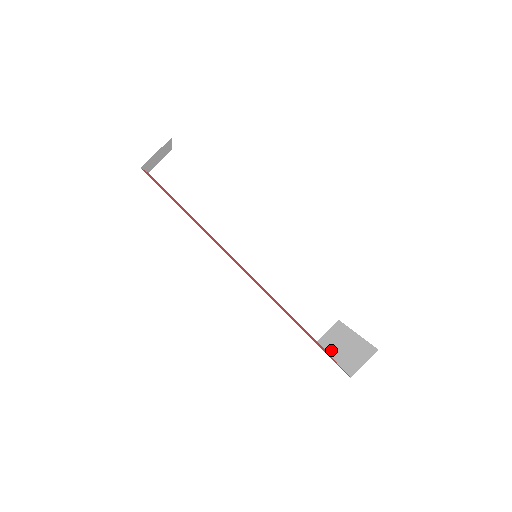
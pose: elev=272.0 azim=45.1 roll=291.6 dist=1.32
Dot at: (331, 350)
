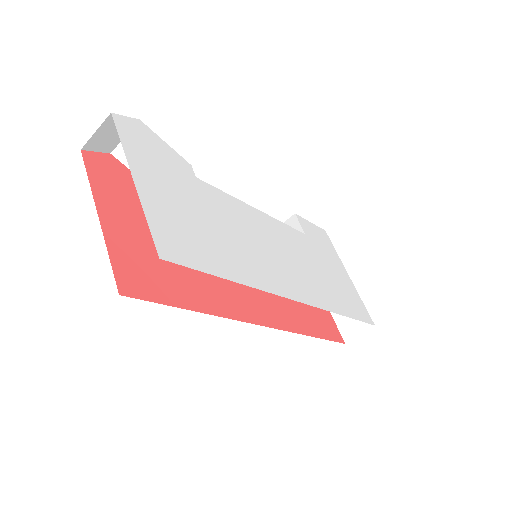
Dot at: occluded
